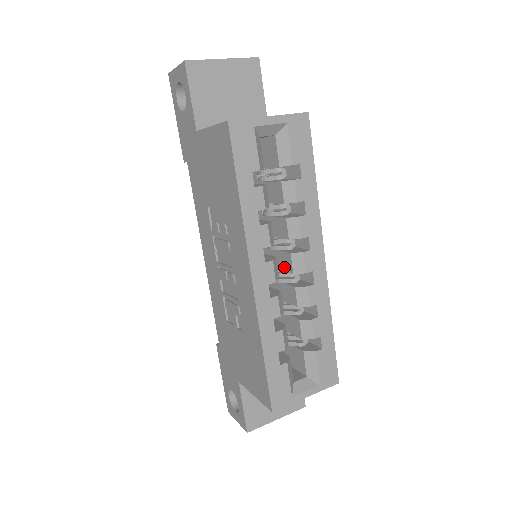
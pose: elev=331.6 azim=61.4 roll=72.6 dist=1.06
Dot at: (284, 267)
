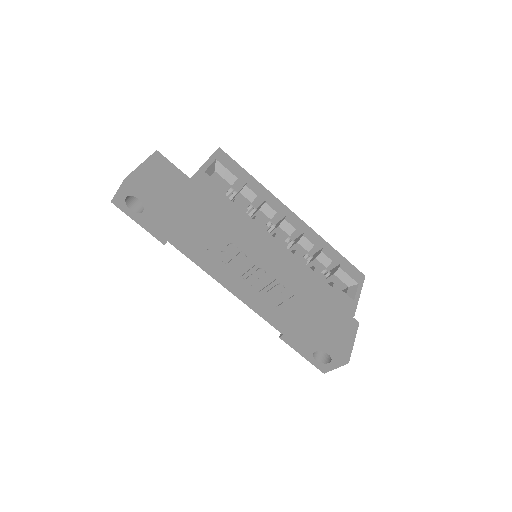
Dot at: occluded
